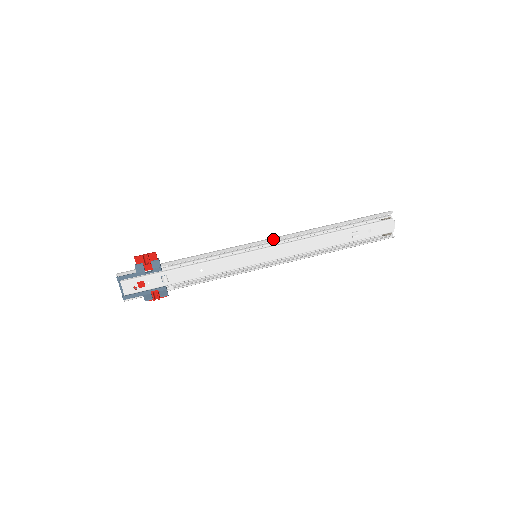
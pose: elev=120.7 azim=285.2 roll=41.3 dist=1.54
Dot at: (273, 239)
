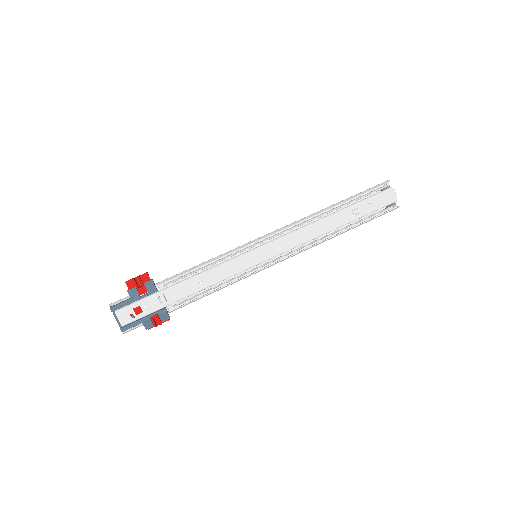
Dot at: (270, 233)
